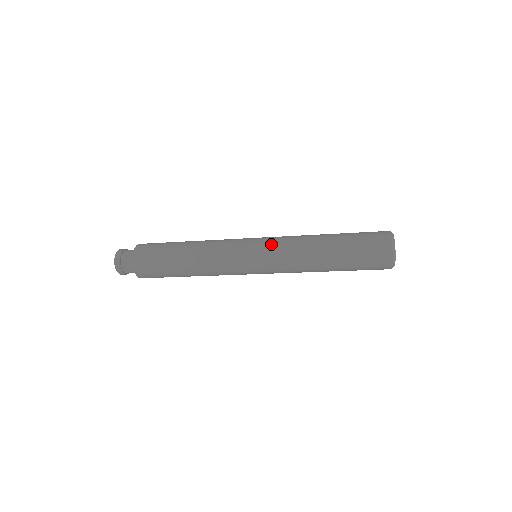
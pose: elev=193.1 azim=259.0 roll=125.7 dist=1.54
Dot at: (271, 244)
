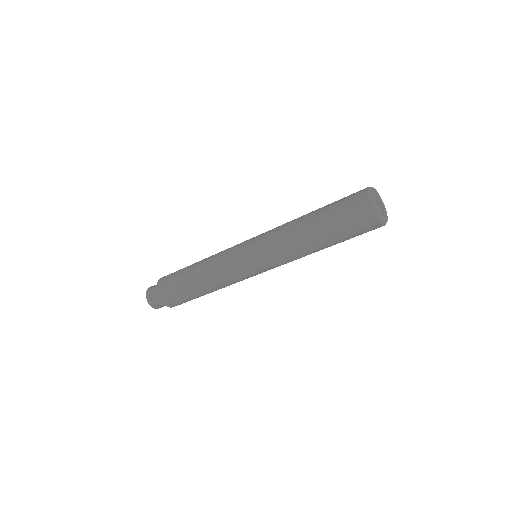
Dot at: (261, 250)
